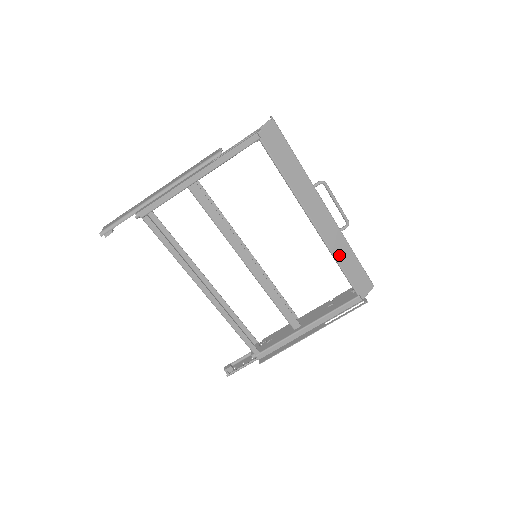
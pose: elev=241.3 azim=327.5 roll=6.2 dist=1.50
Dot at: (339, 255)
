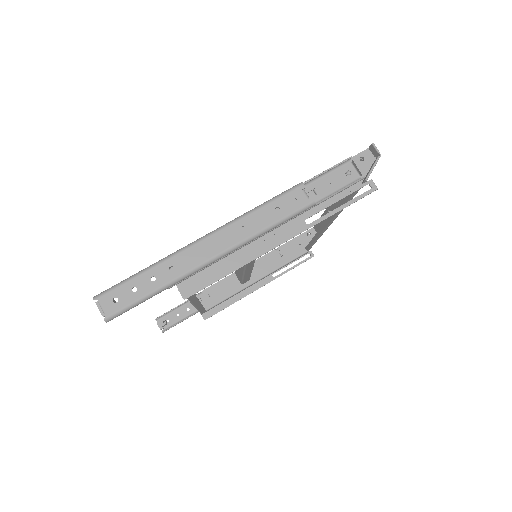
Dot at: occluded
